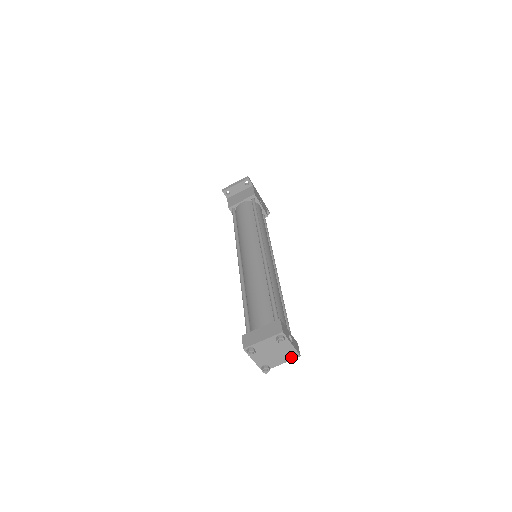
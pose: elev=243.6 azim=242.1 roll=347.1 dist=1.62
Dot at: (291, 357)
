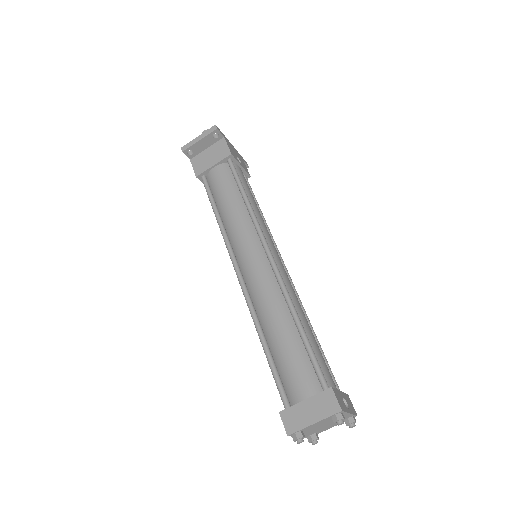
Dot at: (348, 424)
